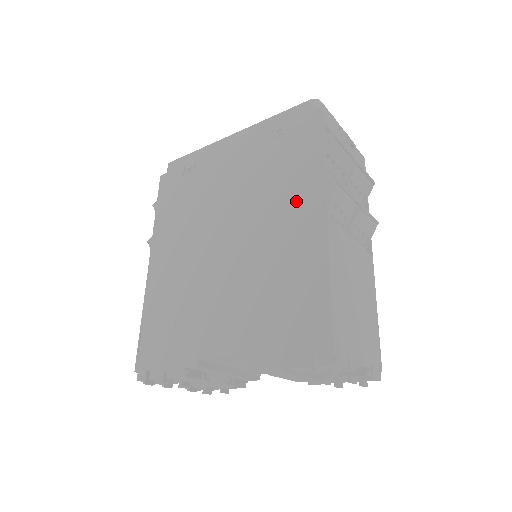
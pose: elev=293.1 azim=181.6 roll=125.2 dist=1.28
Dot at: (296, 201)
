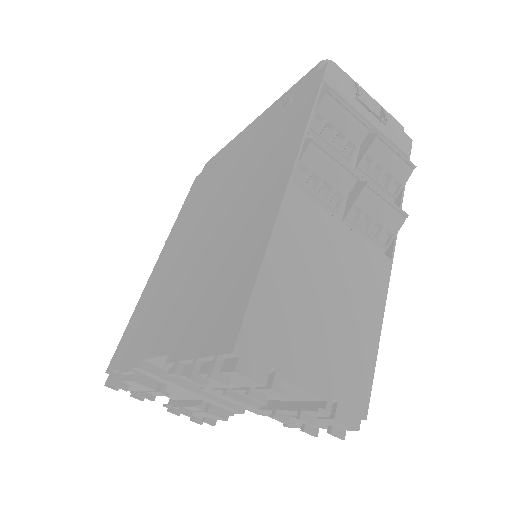
Dot at: (270, 172)
